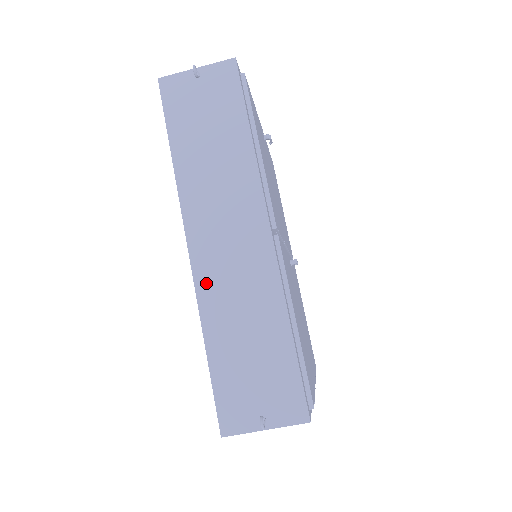
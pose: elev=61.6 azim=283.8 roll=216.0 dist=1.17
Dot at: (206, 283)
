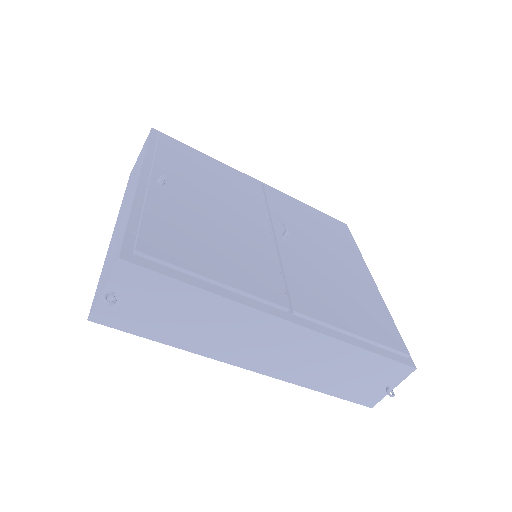
Dot at: (283, 373)
